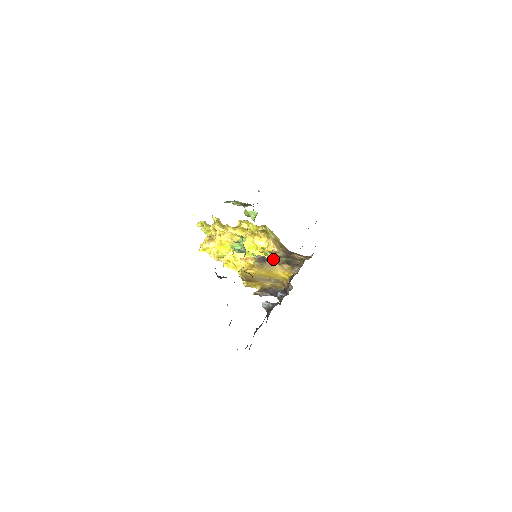
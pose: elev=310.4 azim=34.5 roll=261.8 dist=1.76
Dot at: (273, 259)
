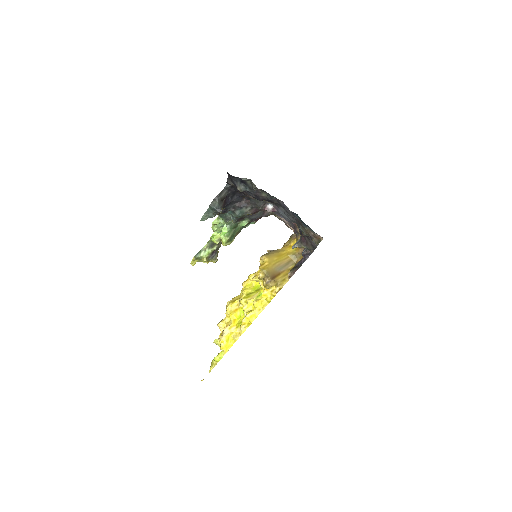
Dot at: occluded
